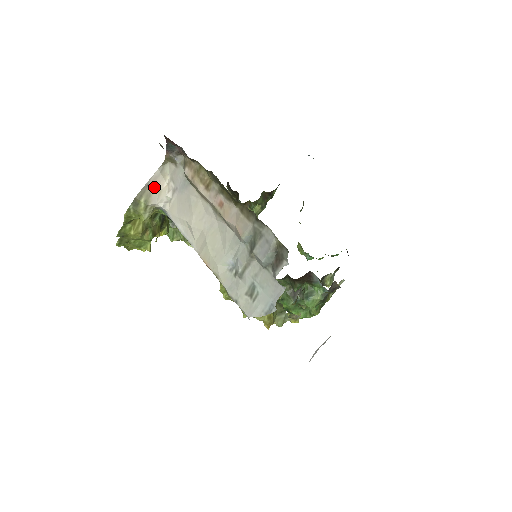
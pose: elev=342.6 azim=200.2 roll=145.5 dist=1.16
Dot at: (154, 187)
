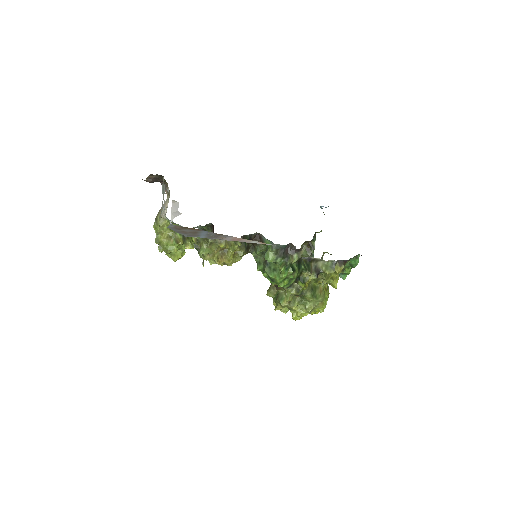
Dot at: occluded
